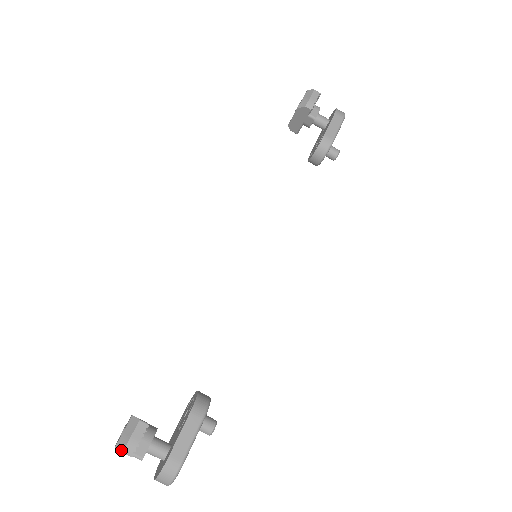
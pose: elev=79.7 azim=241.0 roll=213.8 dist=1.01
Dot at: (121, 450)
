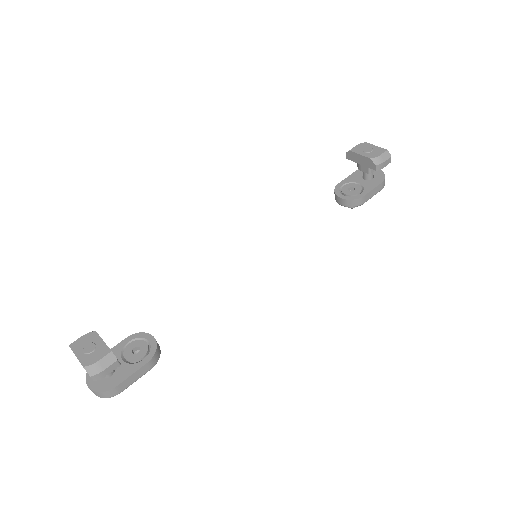
Dot at: (90, 374)
